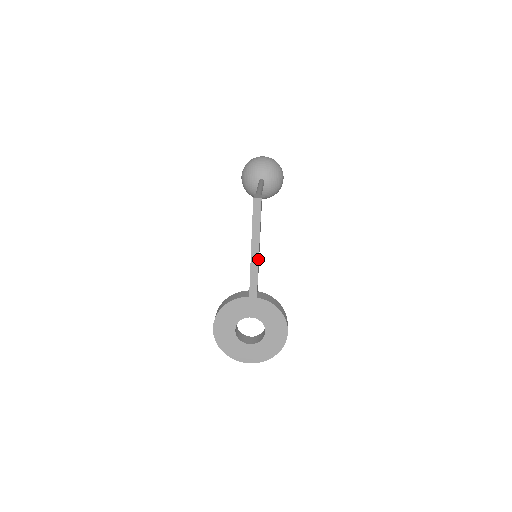
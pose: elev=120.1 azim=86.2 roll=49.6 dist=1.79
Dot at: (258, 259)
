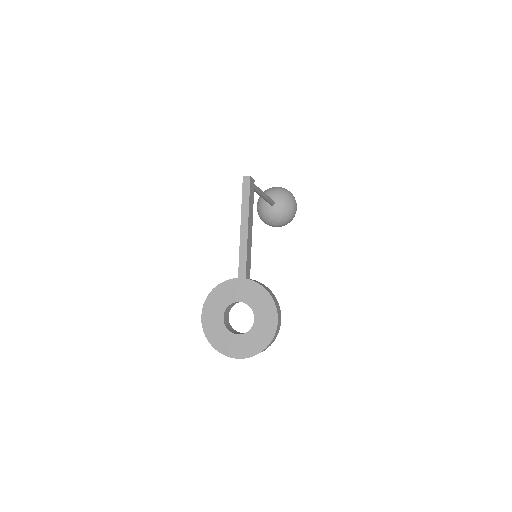
Dot at: (247, 237)
